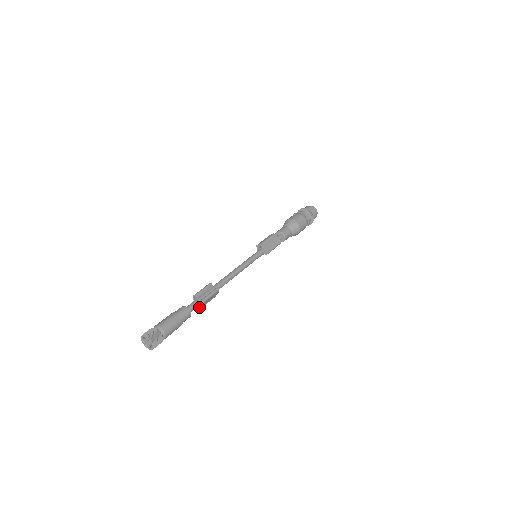
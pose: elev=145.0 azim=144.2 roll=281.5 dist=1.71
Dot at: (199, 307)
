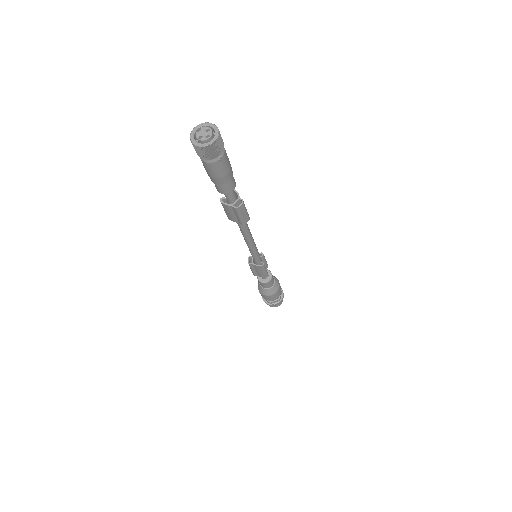
Dot at: (241, 204)
